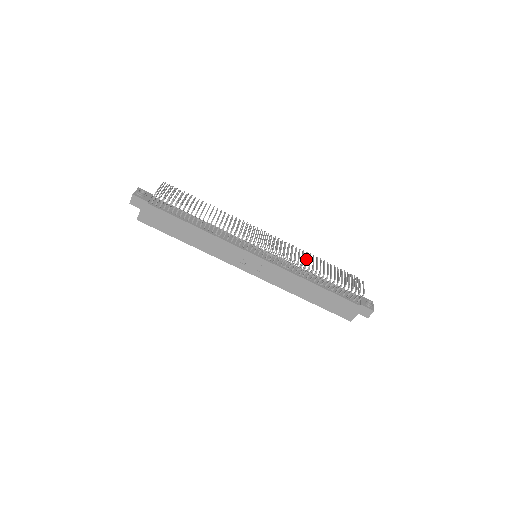
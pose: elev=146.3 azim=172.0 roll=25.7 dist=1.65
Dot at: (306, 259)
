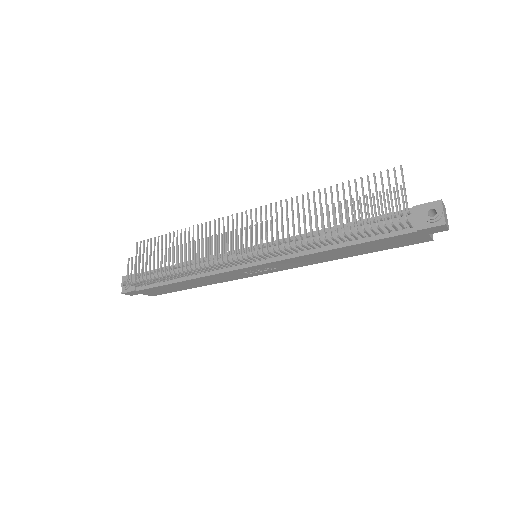
Dot at: (299, 229)
